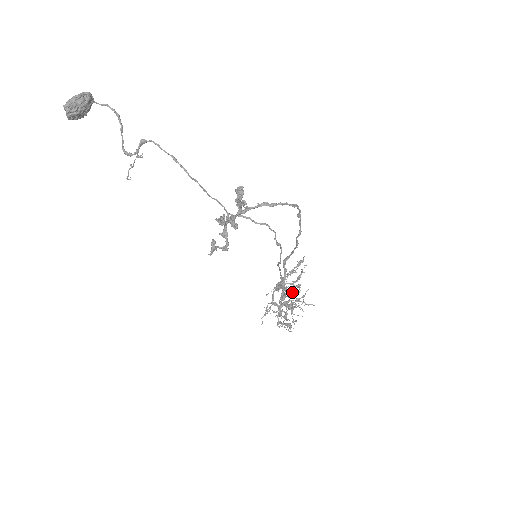
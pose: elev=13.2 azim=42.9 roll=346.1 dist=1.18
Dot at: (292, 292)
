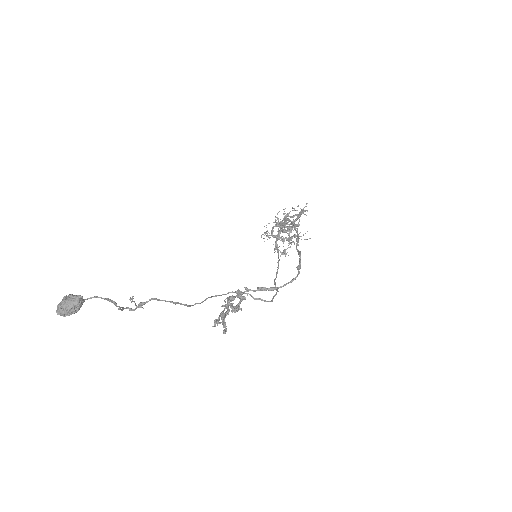
Dot at: (291, 228)
